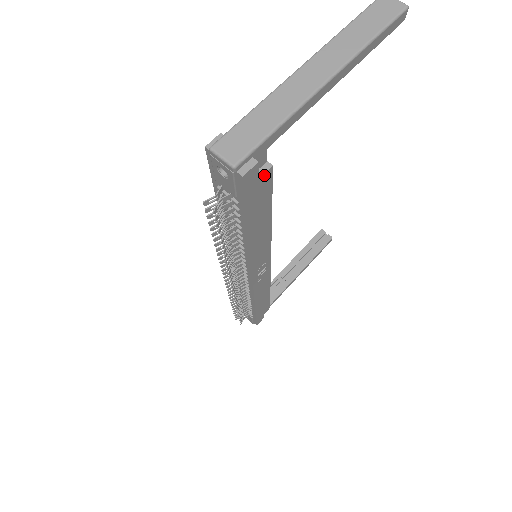
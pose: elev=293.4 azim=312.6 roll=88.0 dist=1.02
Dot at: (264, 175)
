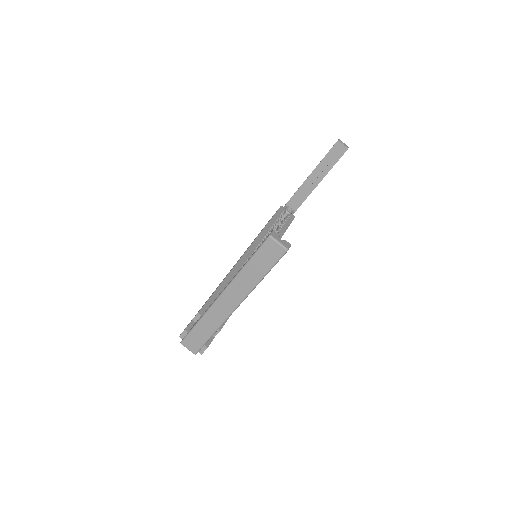
Dot at: occluded
